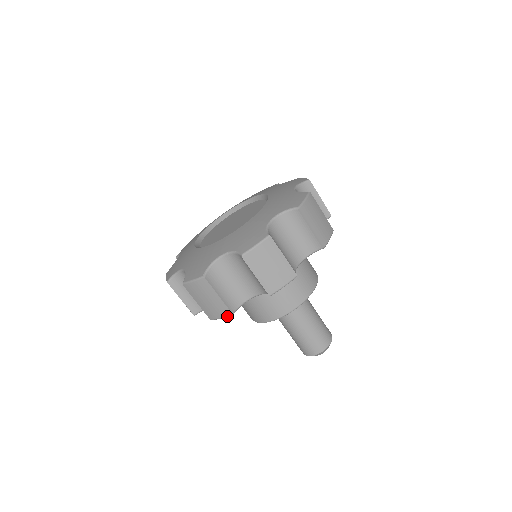
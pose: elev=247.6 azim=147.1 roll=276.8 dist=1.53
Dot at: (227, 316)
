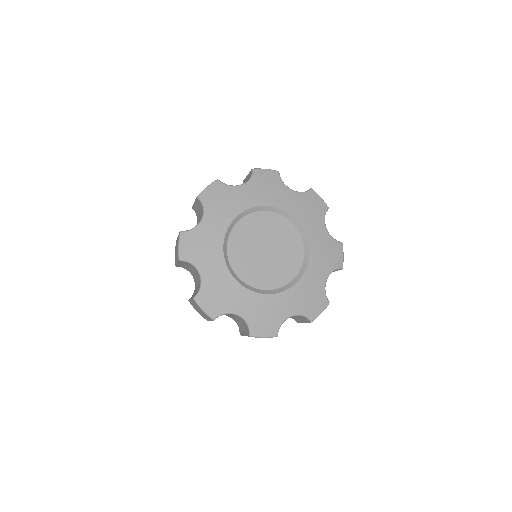
Dot at: occluded
